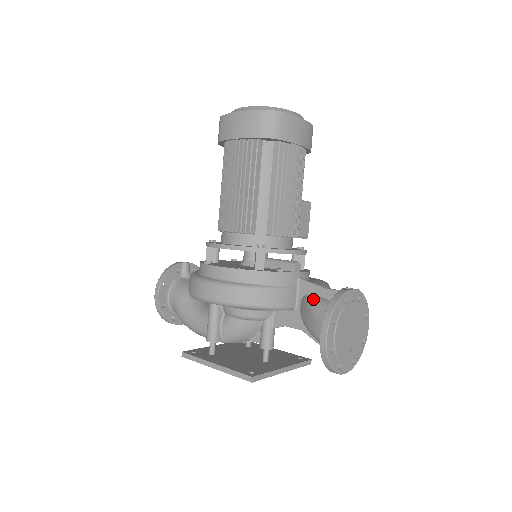
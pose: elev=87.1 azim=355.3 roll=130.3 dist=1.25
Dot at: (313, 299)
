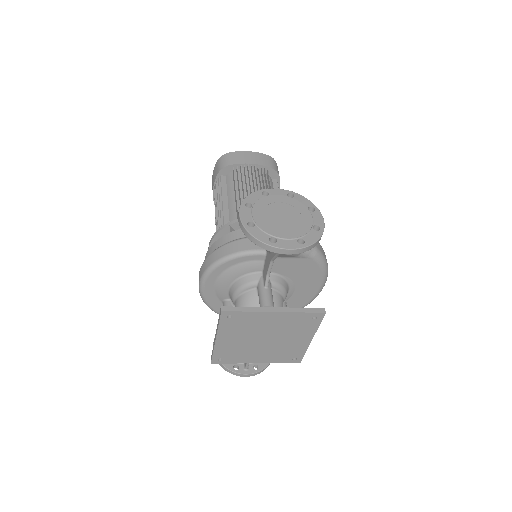
Dot at: occluded
